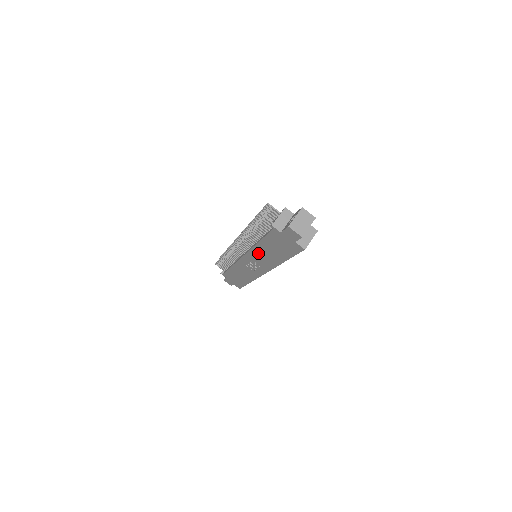
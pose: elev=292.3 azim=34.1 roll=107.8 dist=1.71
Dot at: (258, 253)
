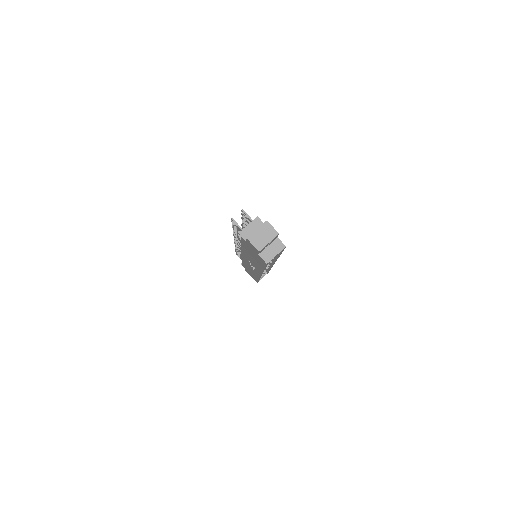
Dot at: (247, 255)
